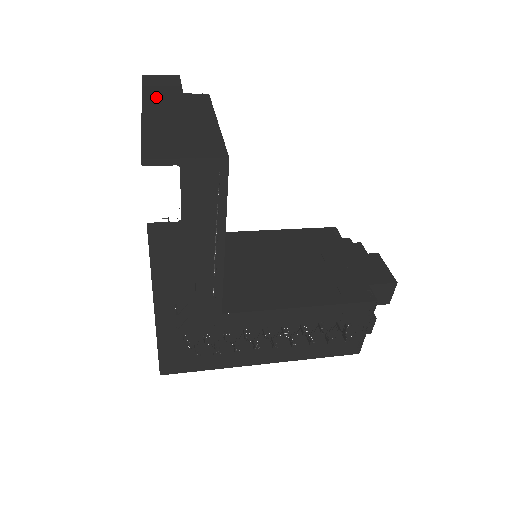
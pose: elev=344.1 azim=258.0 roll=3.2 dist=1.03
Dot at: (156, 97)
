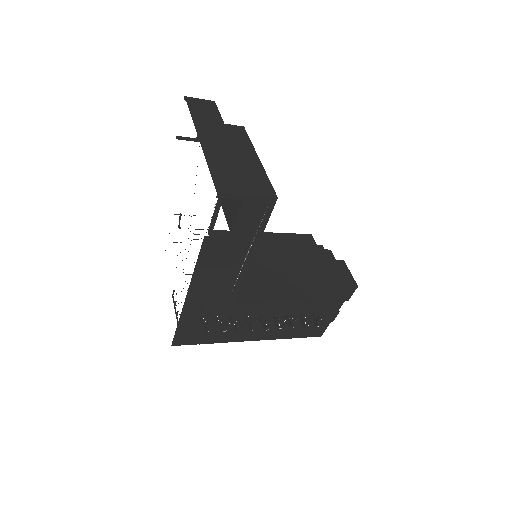
Dot at: (205, 126)
